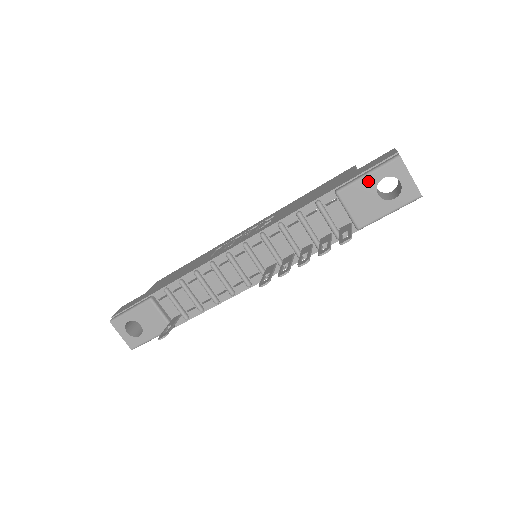
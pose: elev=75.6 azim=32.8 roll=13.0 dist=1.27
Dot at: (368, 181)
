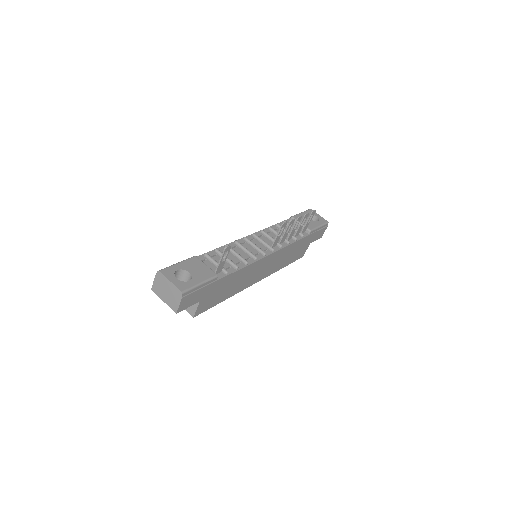
Dot at: (303, 214)
